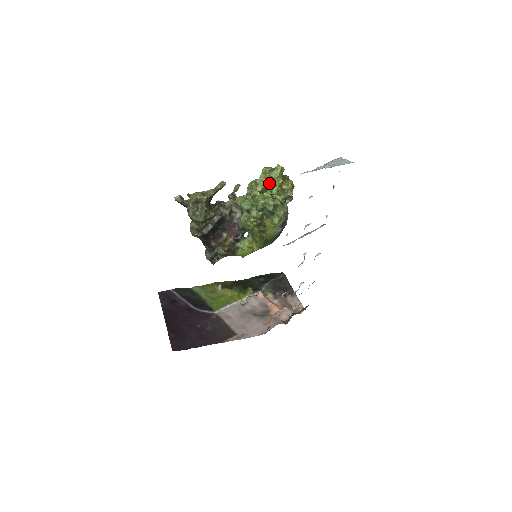
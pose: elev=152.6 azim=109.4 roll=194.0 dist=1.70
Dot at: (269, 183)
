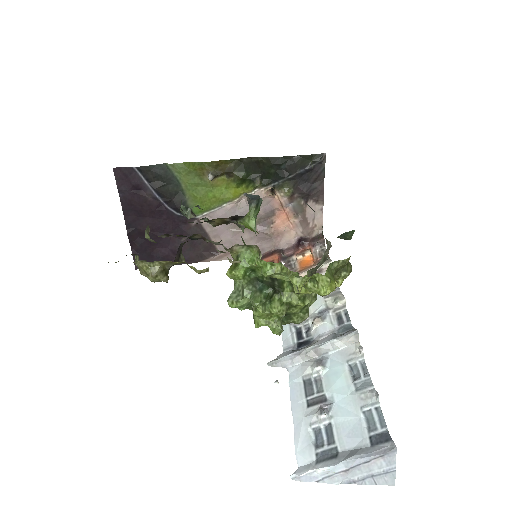
Dot at: (298, 277)
